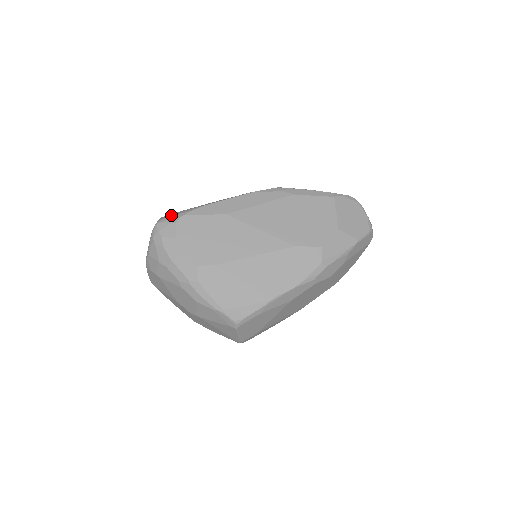
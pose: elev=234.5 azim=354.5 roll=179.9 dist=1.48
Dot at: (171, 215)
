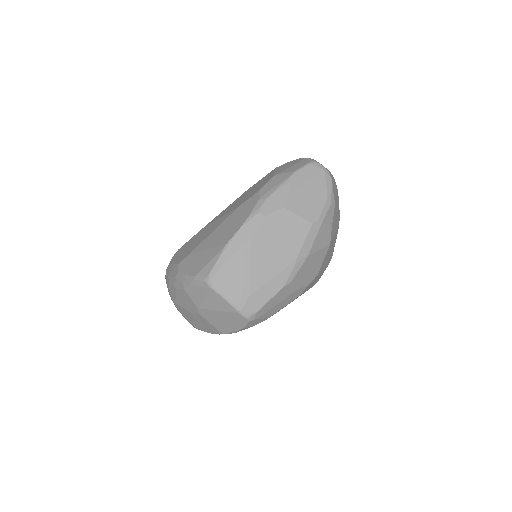
Dot at: occluded
